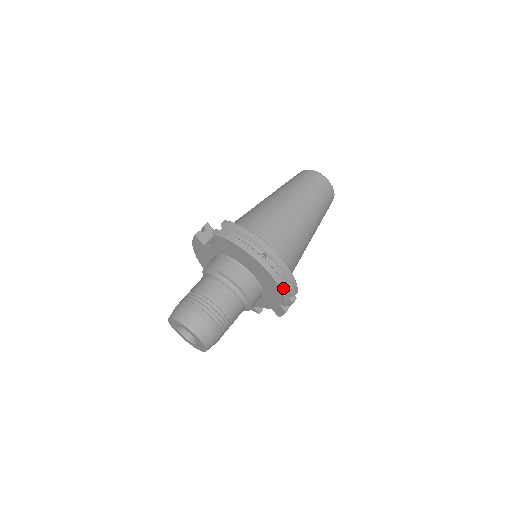
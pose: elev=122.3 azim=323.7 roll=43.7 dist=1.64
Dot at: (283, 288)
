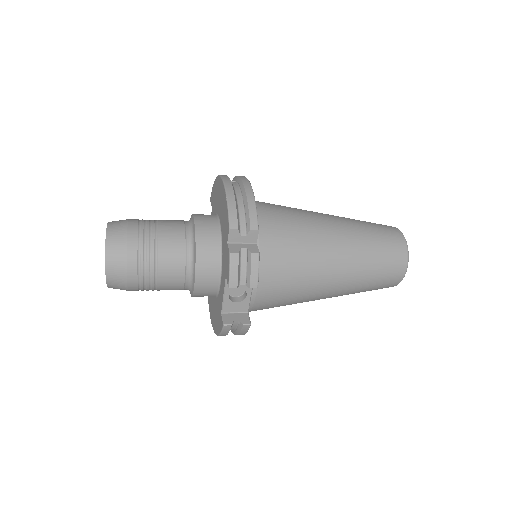
Dot at: (230, 197)
